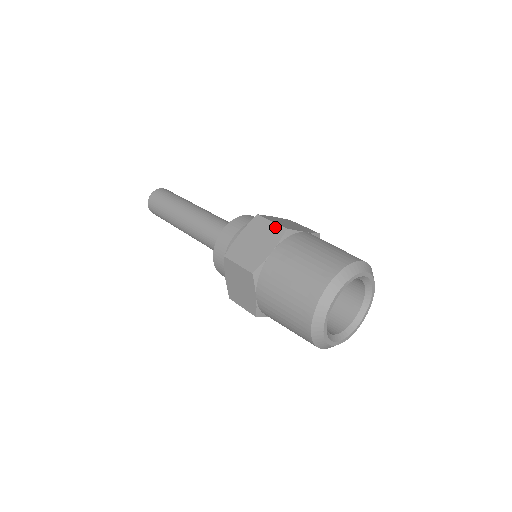
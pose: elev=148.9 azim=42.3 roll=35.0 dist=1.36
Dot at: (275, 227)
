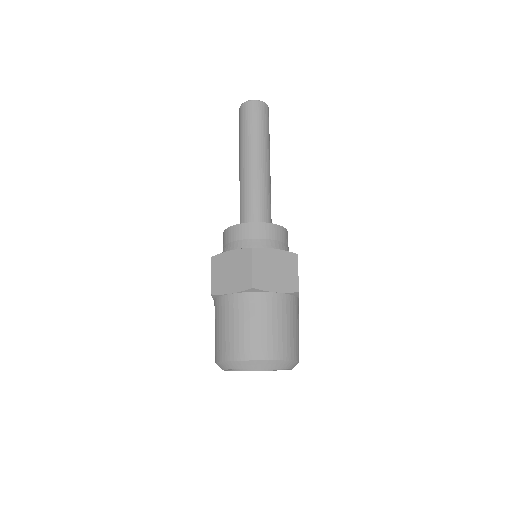
Dot at: (249, 276)
